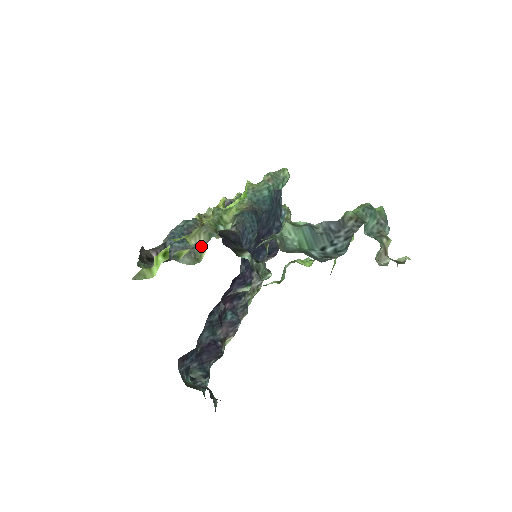
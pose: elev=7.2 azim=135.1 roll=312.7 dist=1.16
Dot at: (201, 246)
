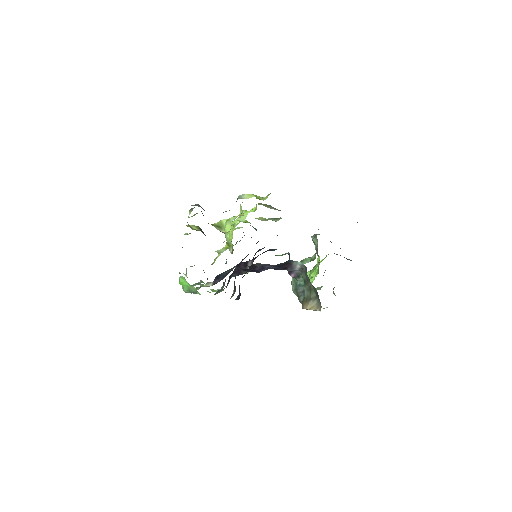
Dot at: (217, 228)
